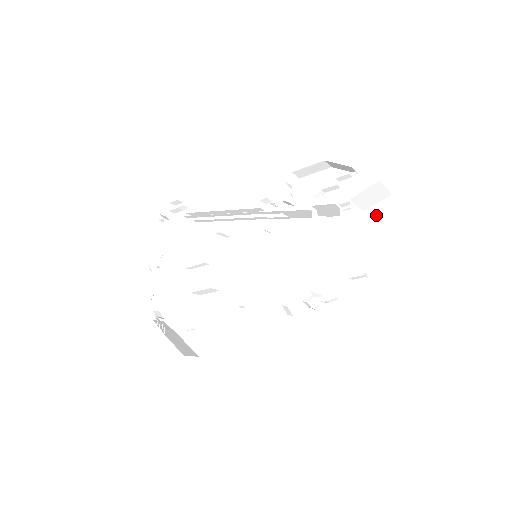
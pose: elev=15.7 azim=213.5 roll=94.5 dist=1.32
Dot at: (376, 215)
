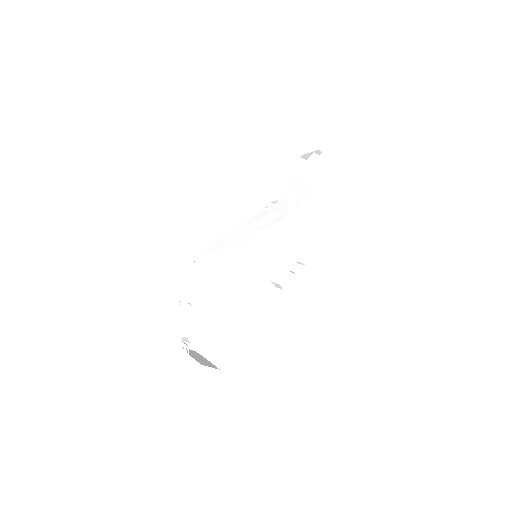
Dot at: (346, 180)
